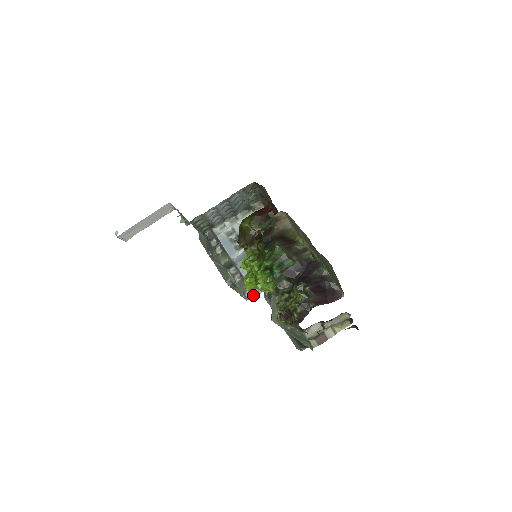
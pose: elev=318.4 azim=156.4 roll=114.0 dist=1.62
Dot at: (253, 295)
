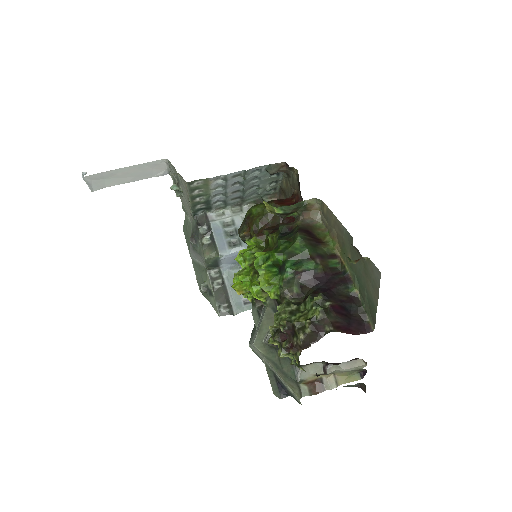
Dot at: (230, 311)
